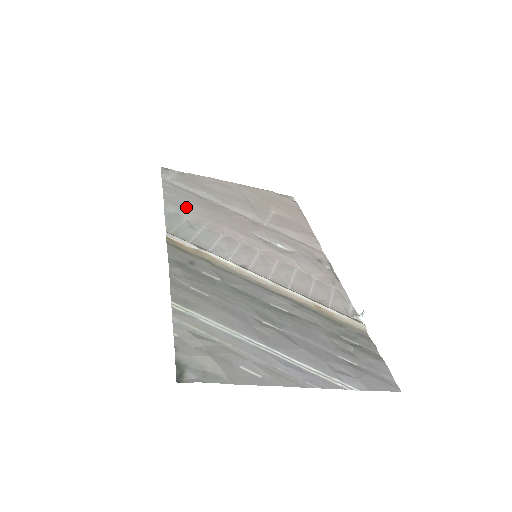
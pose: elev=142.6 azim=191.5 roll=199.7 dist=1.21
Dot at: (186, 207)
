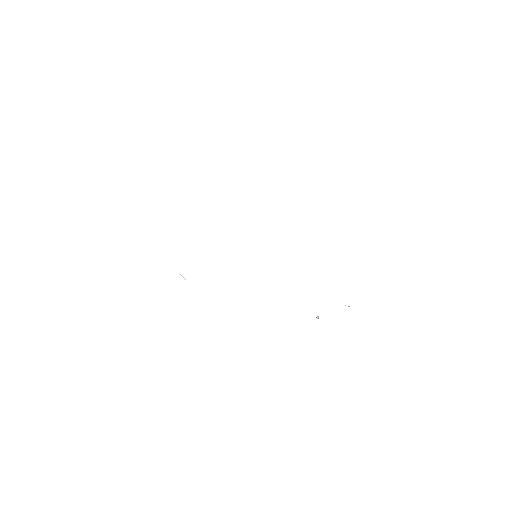
Dot at: occluded
